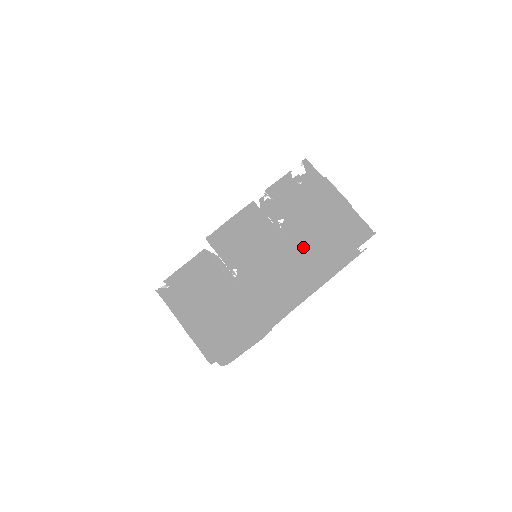
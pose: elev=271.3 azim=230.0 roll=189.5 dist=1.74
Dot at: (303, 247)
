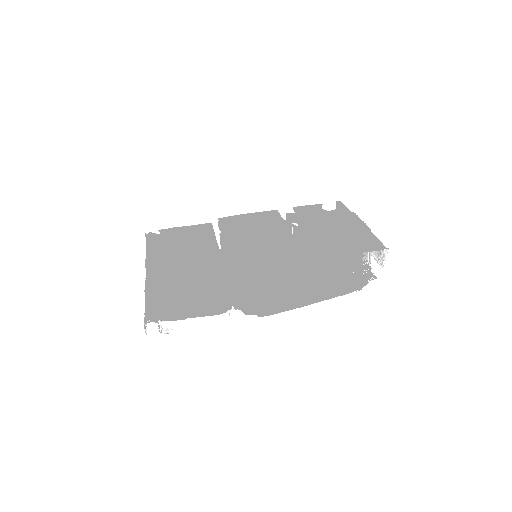
Dot at: (306, 240)
